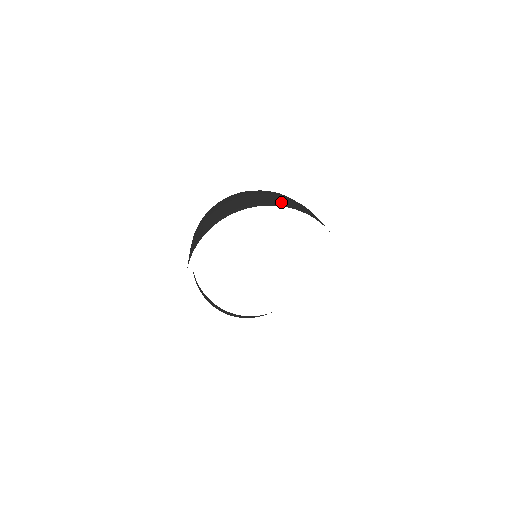
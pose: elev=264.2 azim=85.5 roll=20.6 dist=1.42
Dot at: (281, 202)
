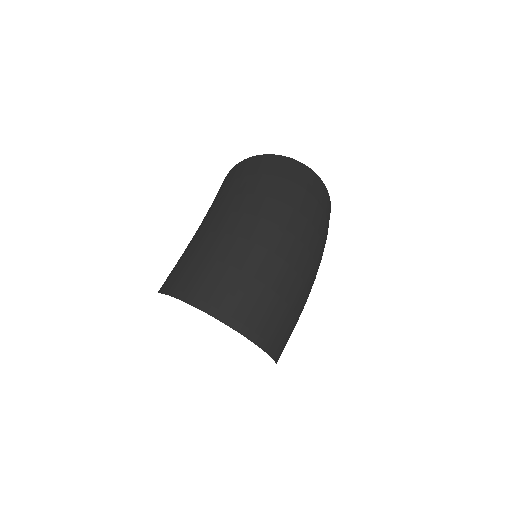
Dot at: (256, 324)
